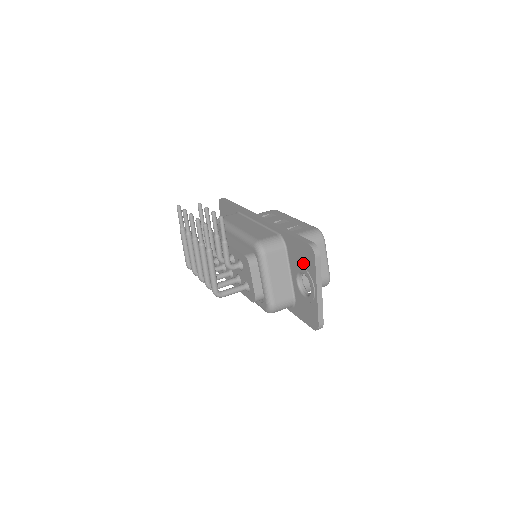
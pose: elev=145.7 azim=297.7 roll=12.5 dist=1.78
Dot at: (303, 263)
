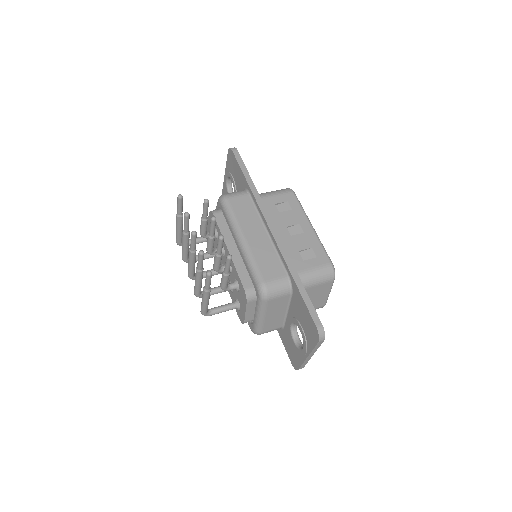
Dot at: (304, 326)
